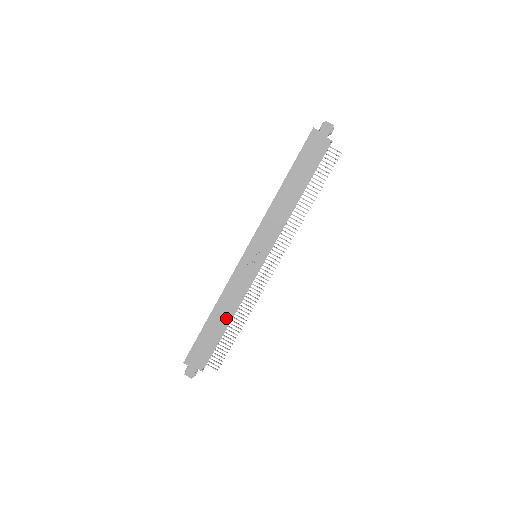
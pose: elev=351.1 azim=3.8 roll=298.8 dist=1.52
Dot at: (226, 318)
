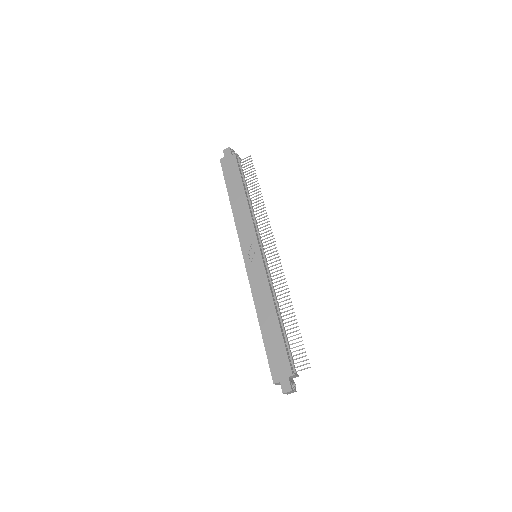
Dot at: (272, 314)
